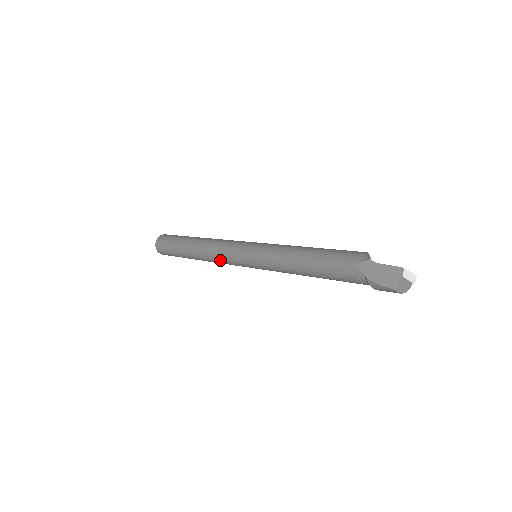
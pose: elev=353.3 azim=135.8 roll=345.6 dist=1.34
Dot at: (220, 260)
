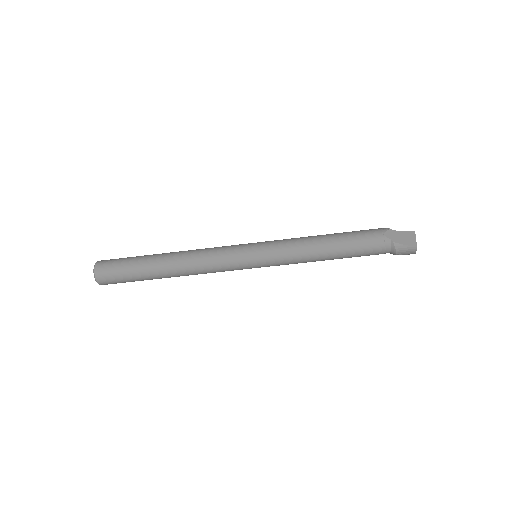
Dot at: (213, 265)
